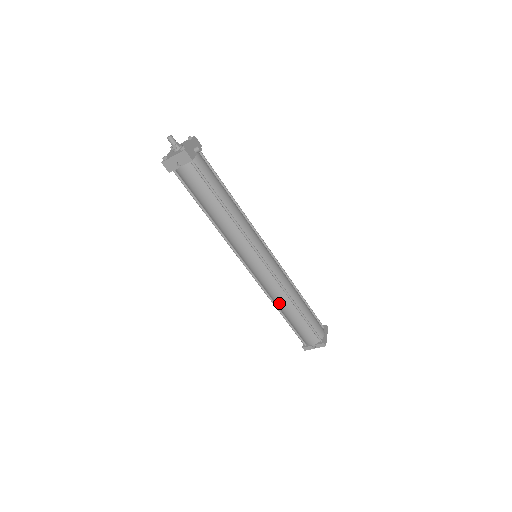
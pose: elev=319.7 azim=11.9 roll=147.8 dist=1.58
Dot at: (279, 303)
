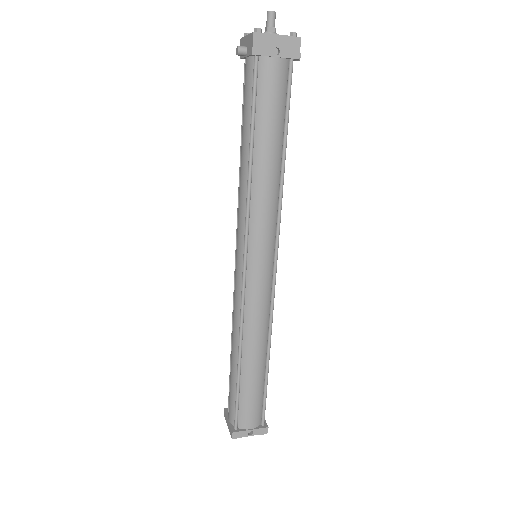
Dot at: (251, 342)
